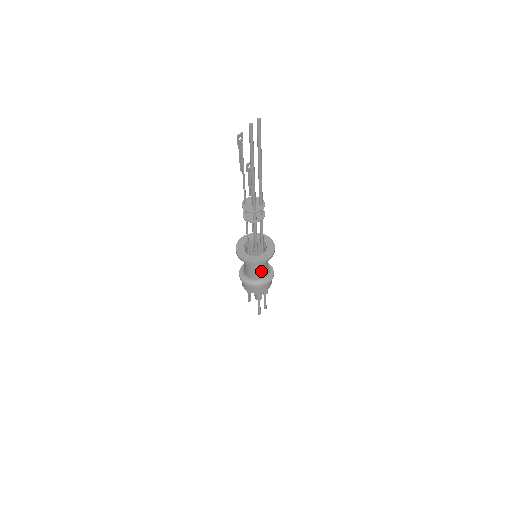
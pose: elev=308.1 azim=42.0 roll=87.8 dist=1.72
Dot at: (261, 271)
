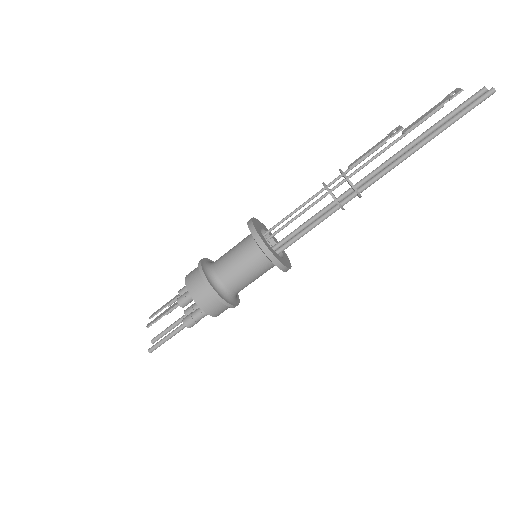
Dot at: occluded
